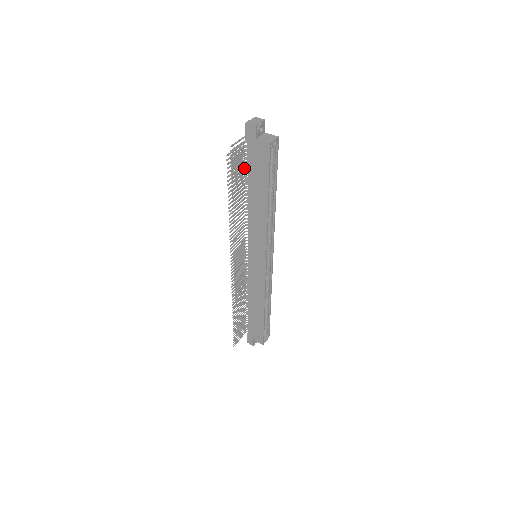
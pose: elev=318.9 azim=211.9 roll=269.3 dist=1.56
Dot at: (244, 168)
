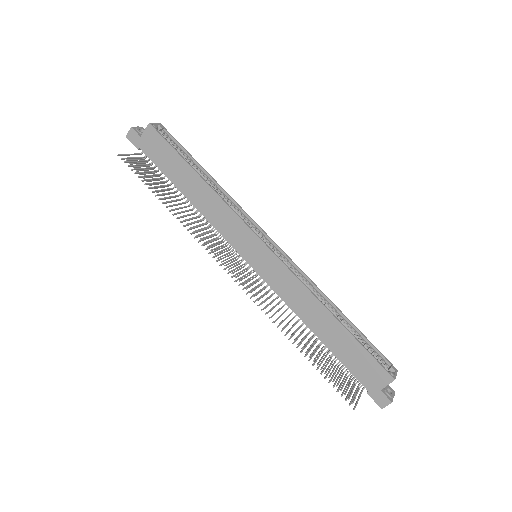
Dot at: (159, 174)
